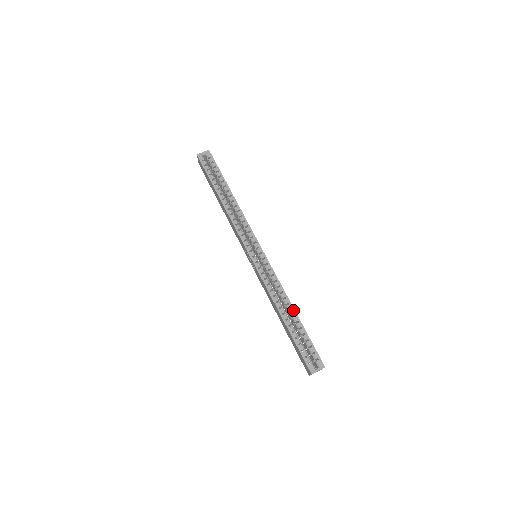
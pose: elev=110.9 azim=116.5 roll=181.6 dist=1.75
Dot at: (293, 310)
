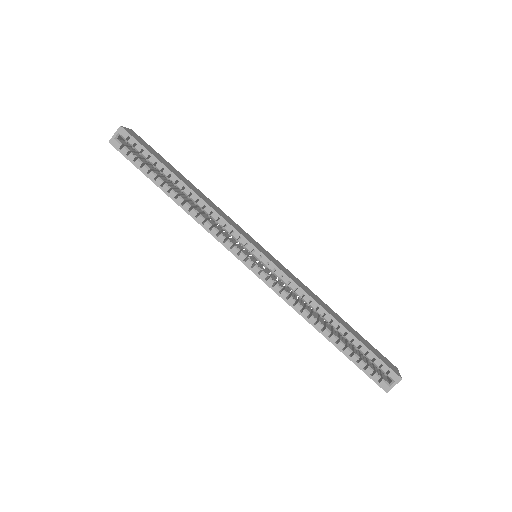
Dot at: (334, 320)
